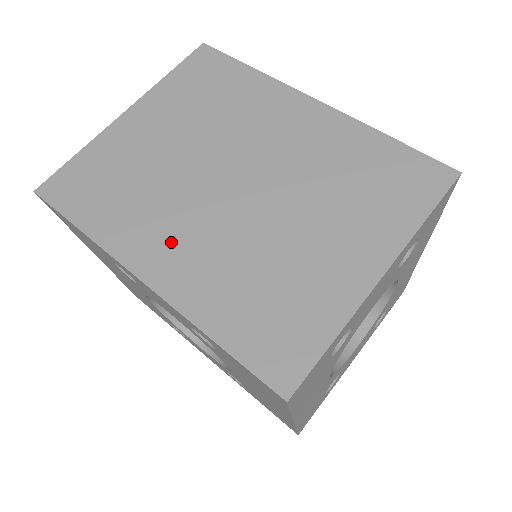
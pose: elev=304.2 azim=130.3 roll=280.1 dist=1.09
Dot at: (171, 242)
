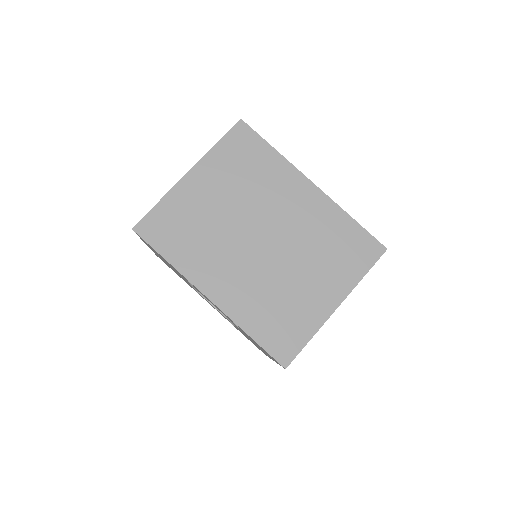
Dot at: (224, 275)
